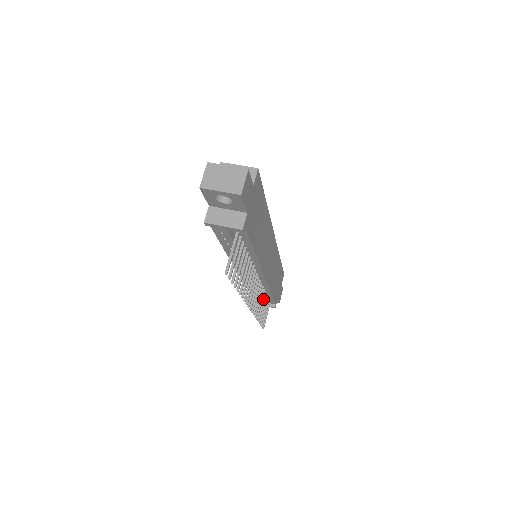
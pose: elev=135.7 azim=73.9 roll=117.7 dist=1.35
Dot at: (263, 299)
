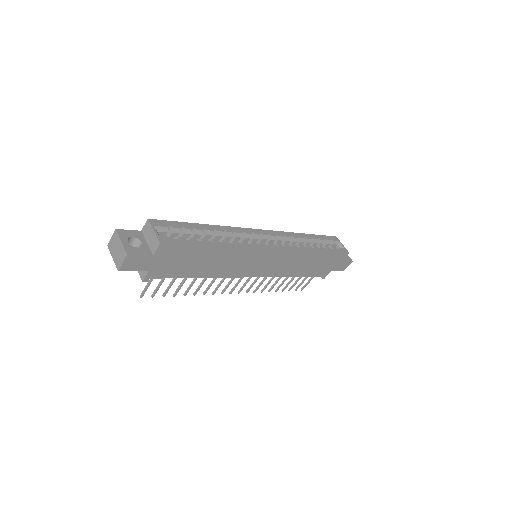
Dot at: (286, 277)
